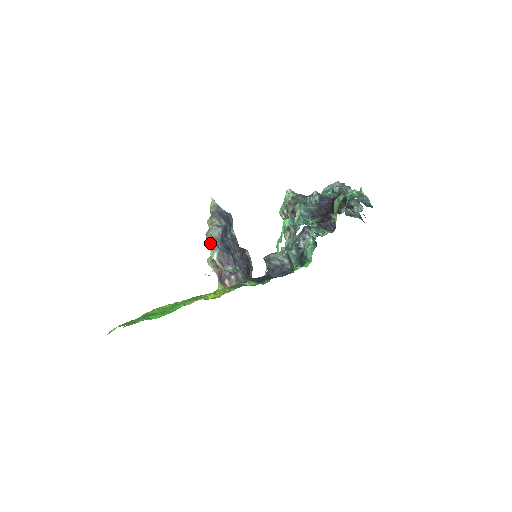
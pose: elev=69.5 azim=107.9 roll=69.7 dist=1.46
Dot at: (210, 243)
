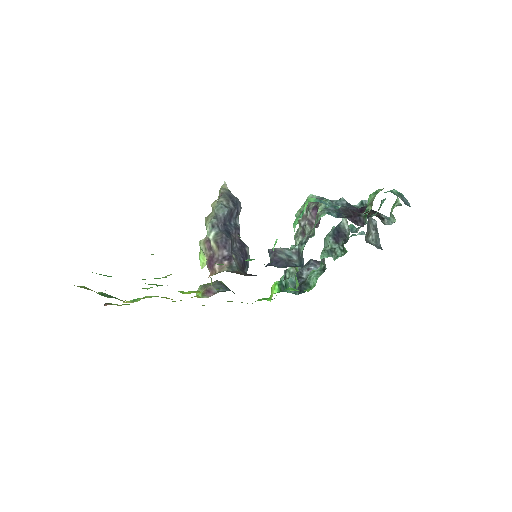
Dot at: occluded
